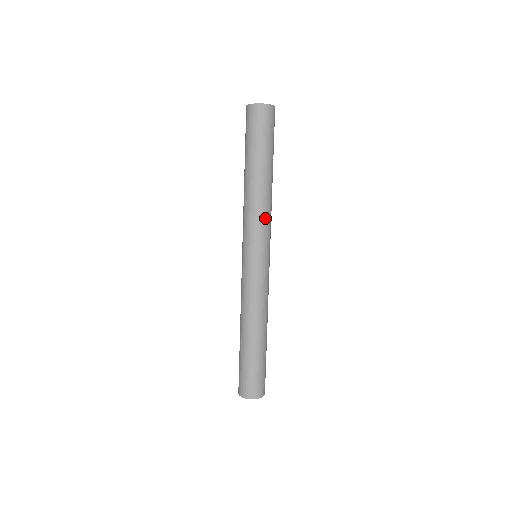
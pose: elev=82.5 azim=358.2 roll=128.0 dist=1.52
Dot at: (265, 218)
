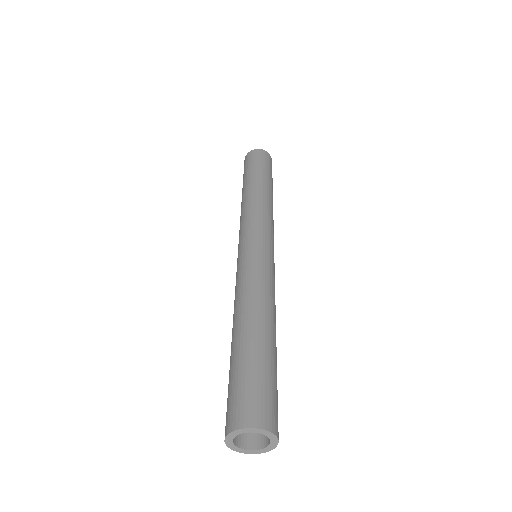
Dot at: (273, 225)
